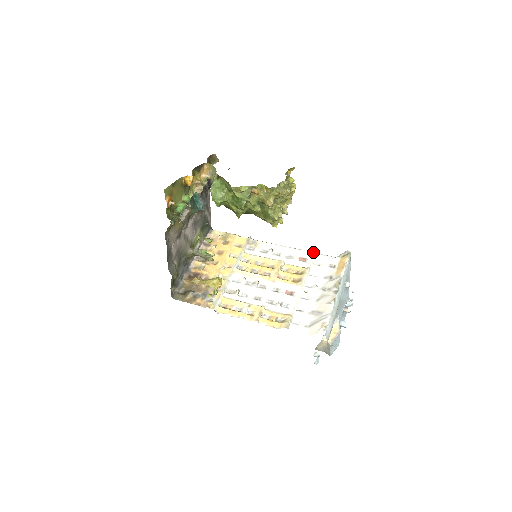
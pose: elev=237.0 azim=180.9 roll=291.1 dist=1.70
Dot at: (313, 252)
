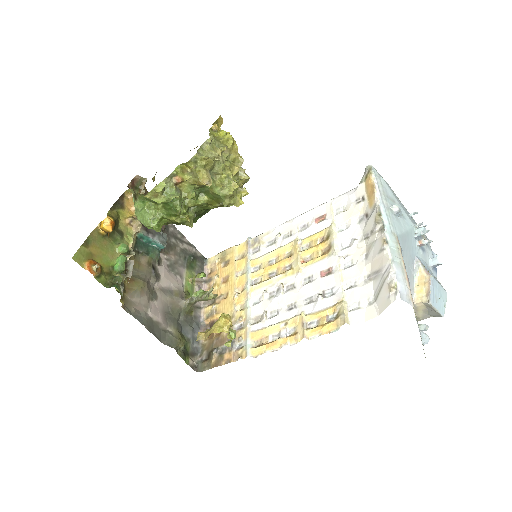
Dot at: (328, 201)
